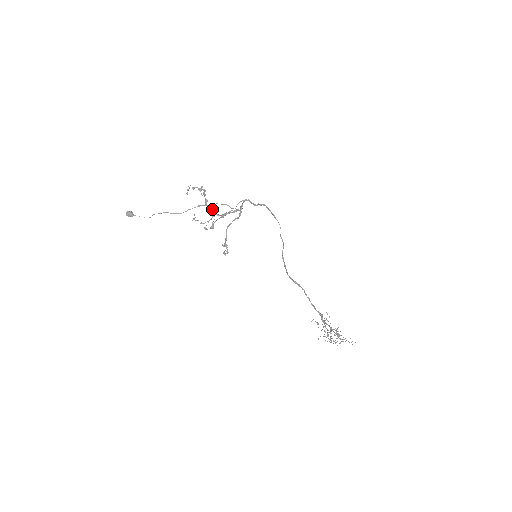
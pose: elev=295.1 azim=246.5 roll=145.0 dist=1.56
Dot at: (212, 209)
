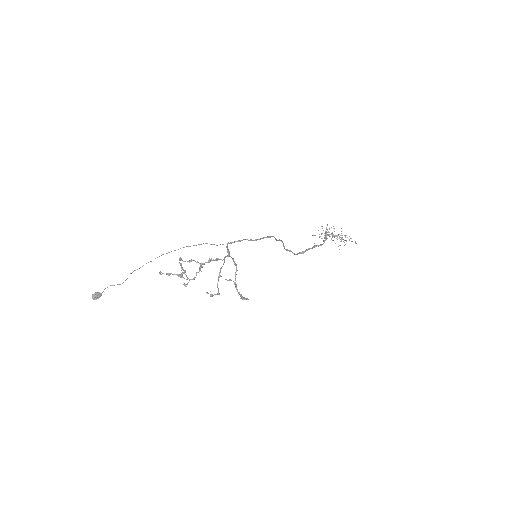
Dot at: occluded
